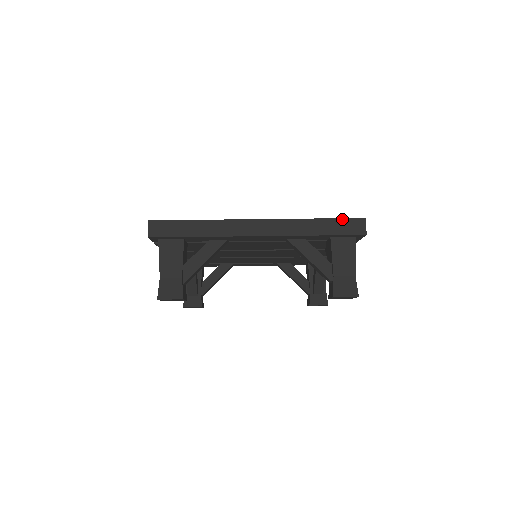
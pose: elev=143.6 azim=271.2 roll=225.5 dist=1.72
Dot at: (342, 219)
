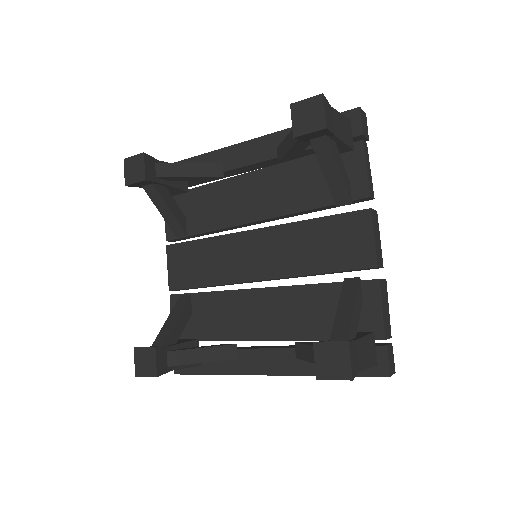
Dot at: occluded
